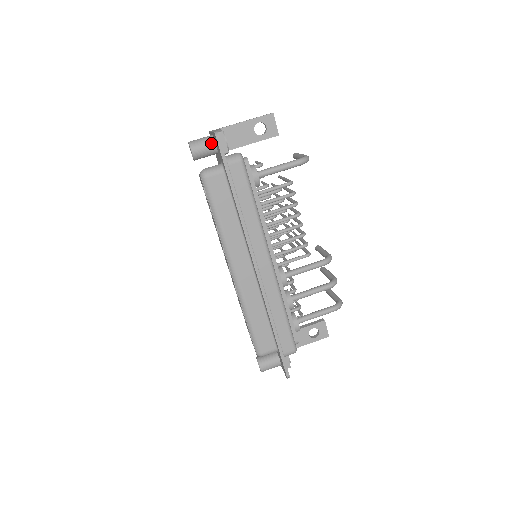
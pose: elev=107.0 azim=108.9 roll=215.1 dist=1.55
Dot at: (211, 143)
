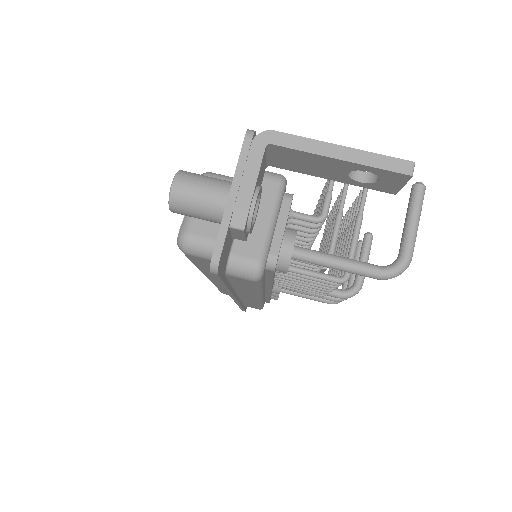
Dot at: (216, 220)
